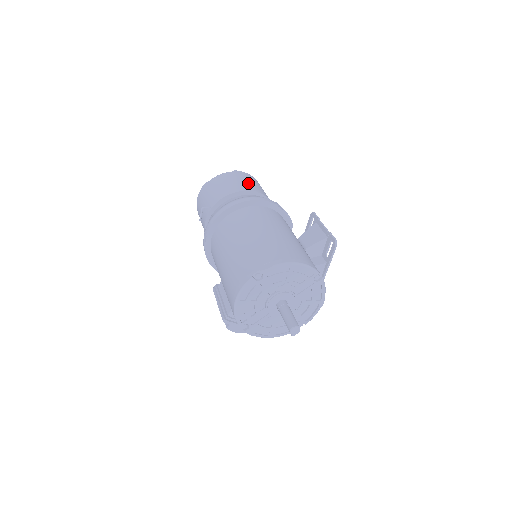
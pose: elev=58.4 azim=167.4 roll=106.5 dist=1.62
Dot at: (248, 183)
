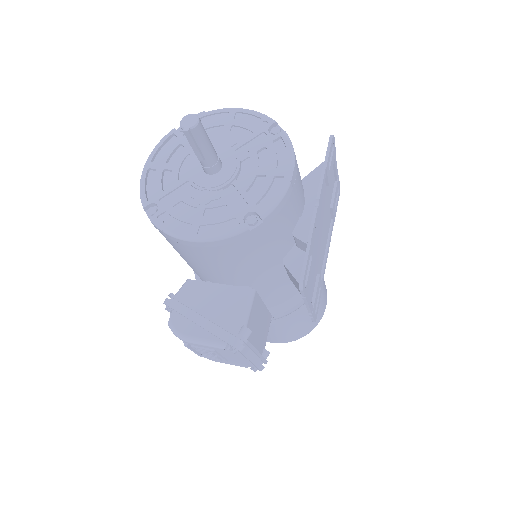
Dot at: occluded
